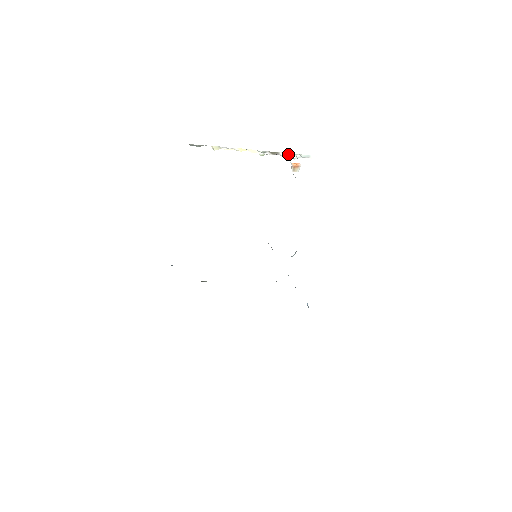
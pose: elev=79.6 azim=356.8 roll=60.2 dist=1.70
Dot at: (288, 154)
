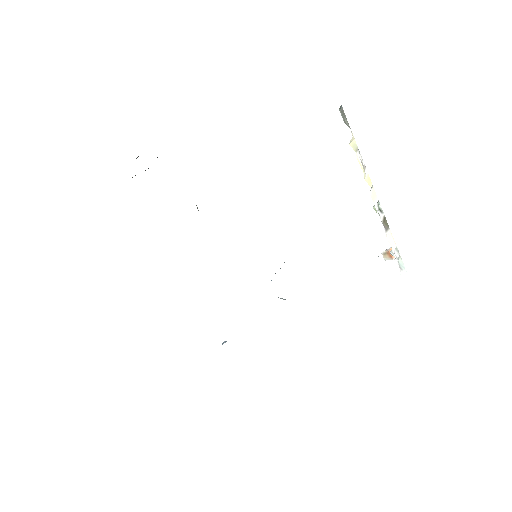
Dot at: (393, 242)
